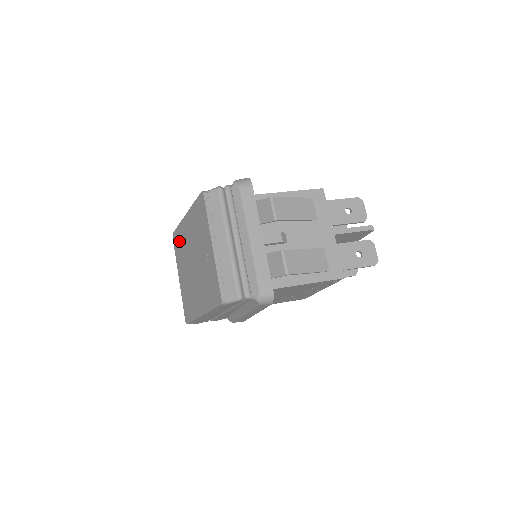
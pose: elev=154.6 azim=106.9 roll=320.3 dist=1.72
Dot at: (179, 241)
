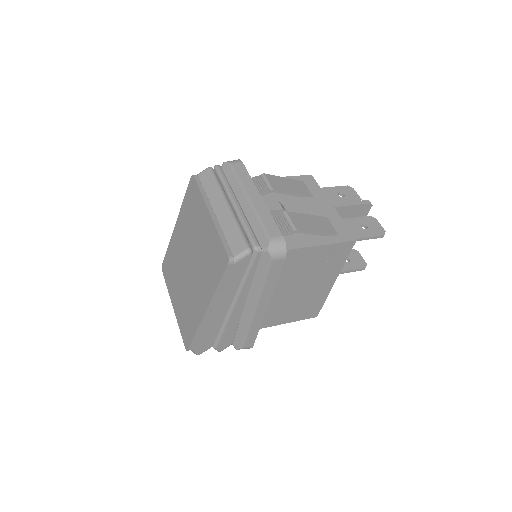
Dot at: (170, 263)
